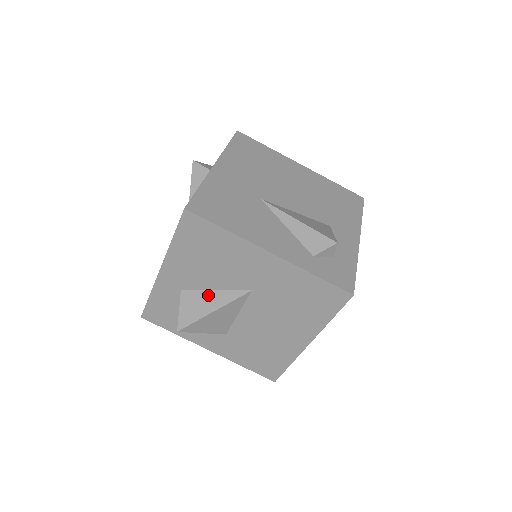
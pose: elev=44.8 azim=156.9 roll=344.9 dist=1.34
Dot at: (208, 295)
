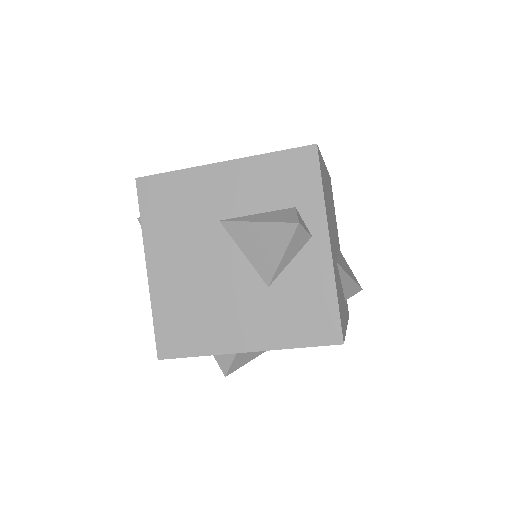
Dot at: occluded
